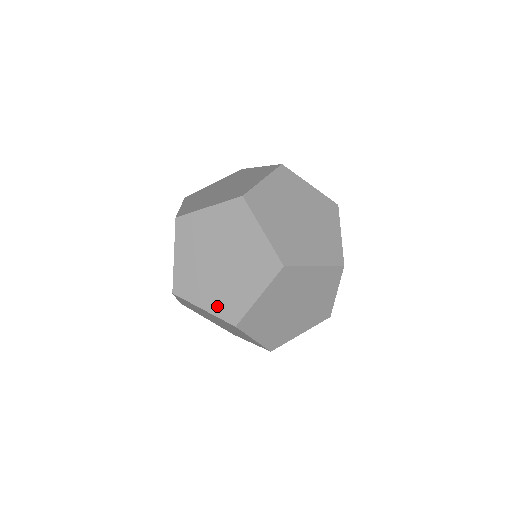
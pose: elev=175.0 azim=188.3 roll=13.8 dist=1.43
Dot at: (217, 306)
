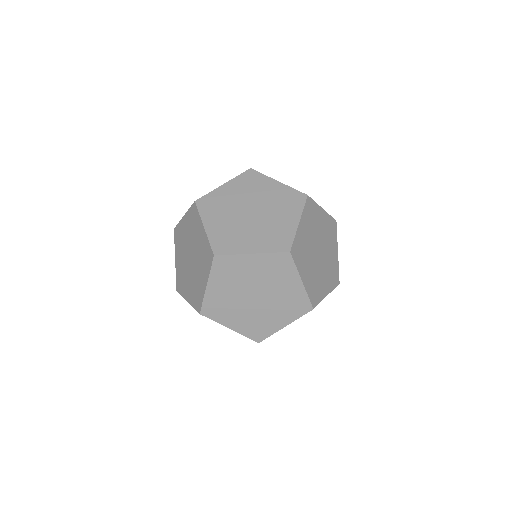
Dot at: (217, 233)
